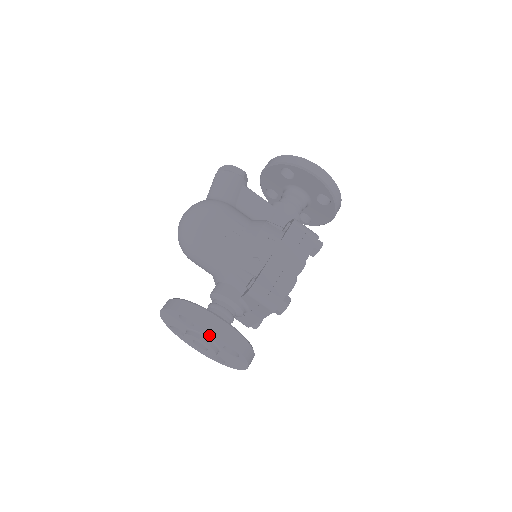
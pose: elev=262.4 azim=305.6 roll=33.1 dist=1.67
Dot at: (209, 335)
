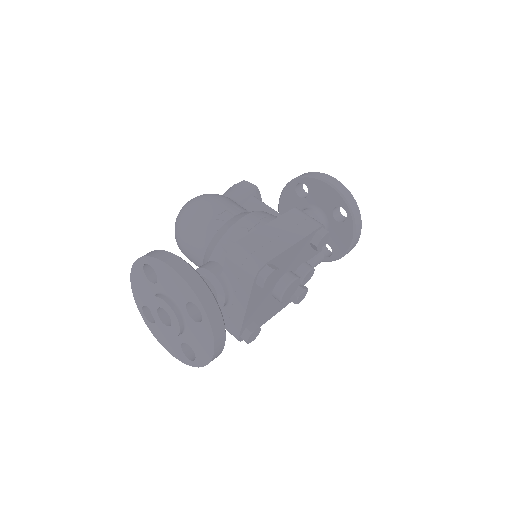
Dot at: (171, 289)
